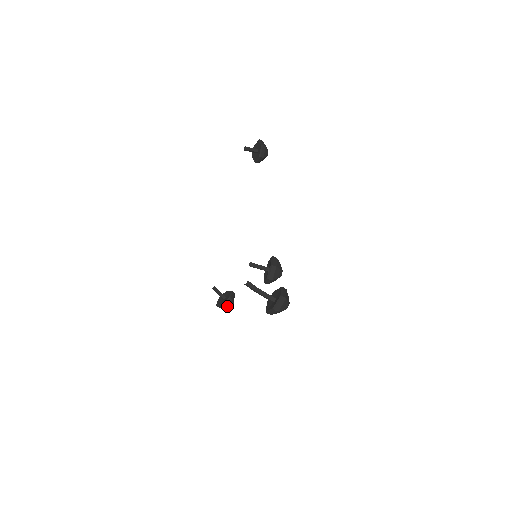
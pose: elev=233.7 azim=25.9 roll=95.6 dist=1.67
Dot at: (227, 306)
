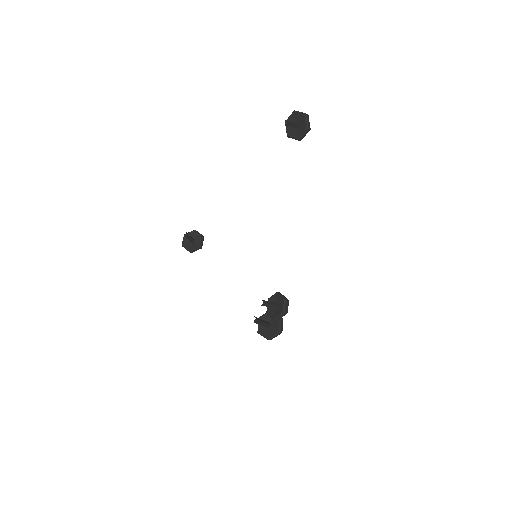
Dot at: (194, 251)
